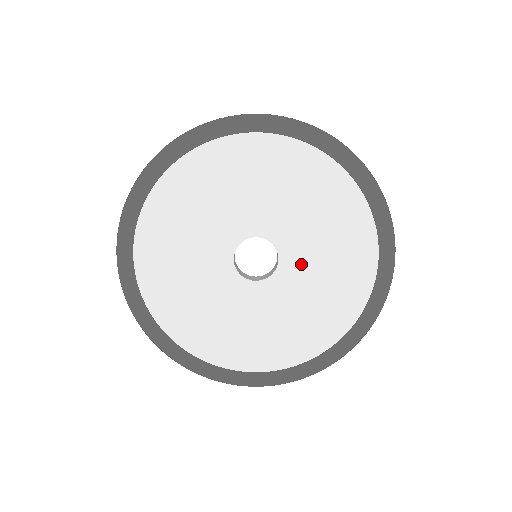
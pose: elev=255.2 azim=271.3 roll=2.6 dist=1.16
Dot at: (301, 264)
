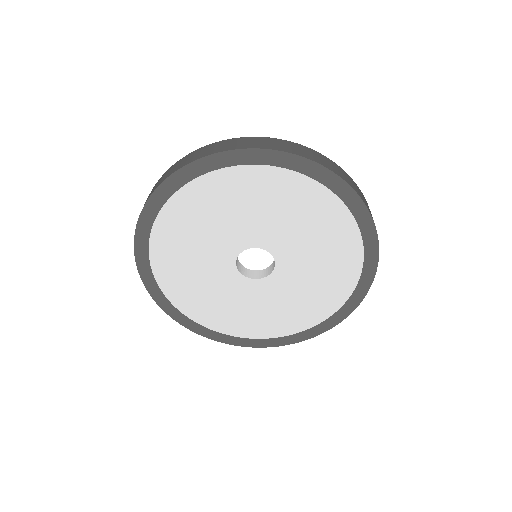
Dot at: (290, 278)
